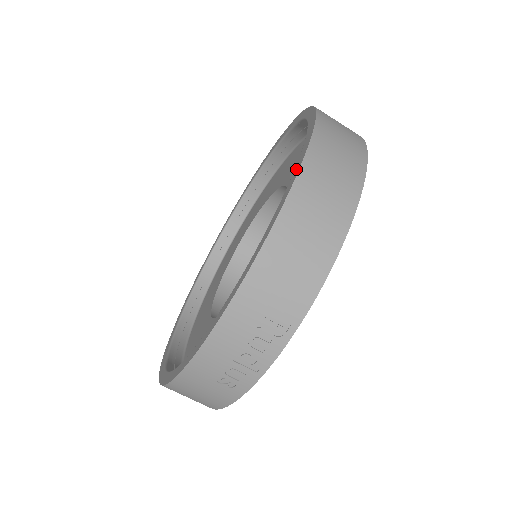
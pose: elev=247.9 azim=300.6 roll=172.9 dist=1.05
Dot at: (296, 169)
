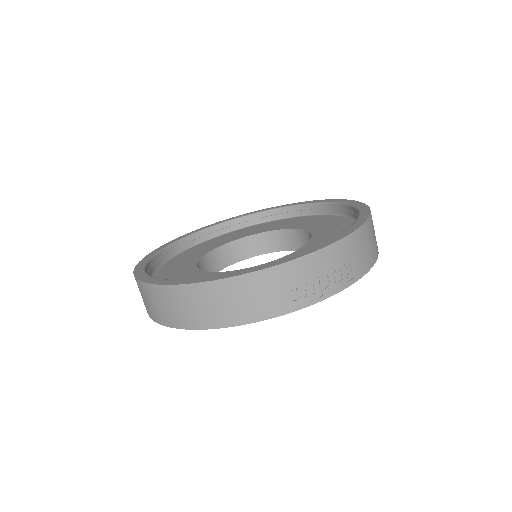
Dot at: (364, 209)
